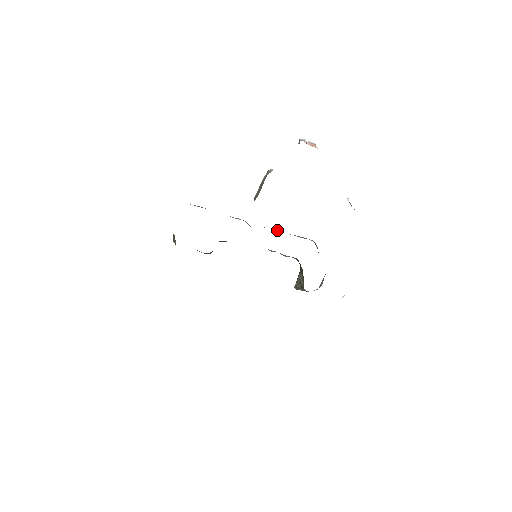
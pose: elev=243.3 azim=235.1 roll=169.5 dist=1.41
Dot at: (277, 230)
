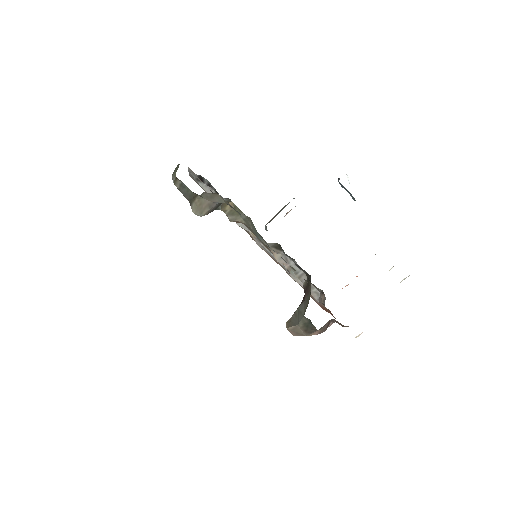
Dot at: occluded
